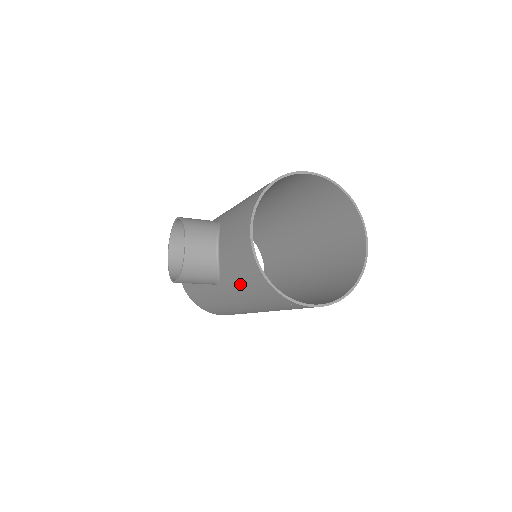
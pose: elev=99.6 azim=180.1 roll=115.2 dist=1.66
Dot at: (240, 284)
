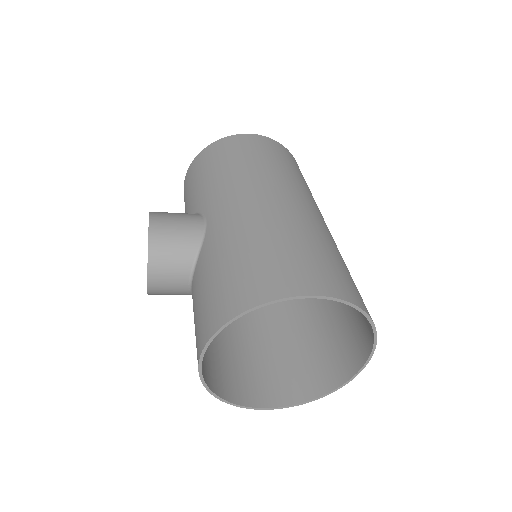
Dot at: occluded
